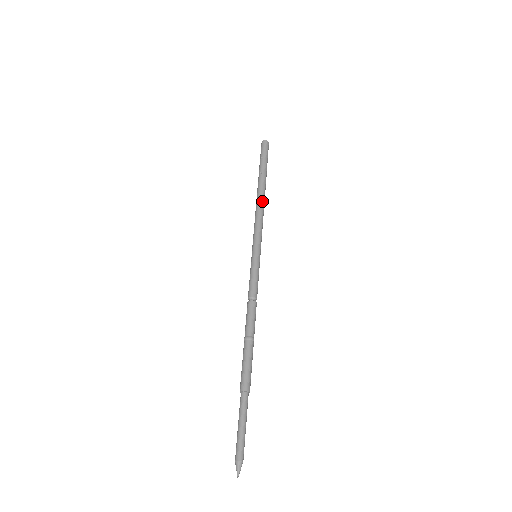
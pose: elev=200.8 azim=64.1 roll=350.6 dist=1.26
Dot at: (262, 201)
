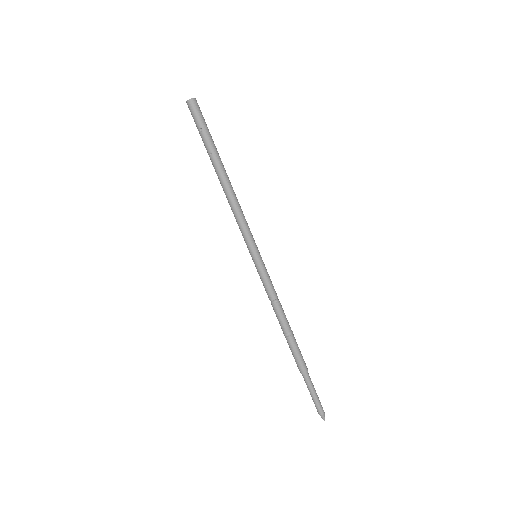
Dot at: (231, 192)
